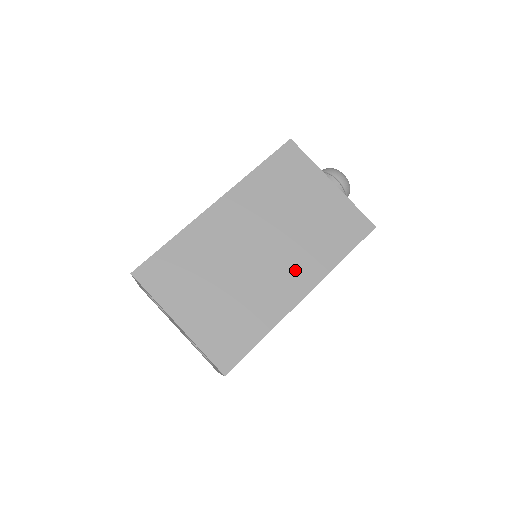
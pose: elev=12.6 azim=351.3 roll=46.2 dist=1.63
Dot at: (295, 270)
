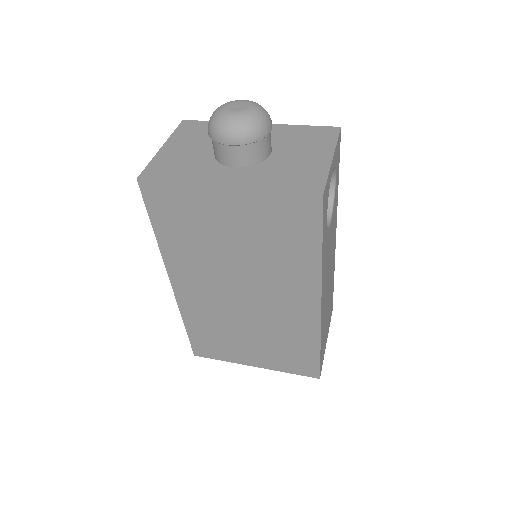
Dot at: (288, 292)
